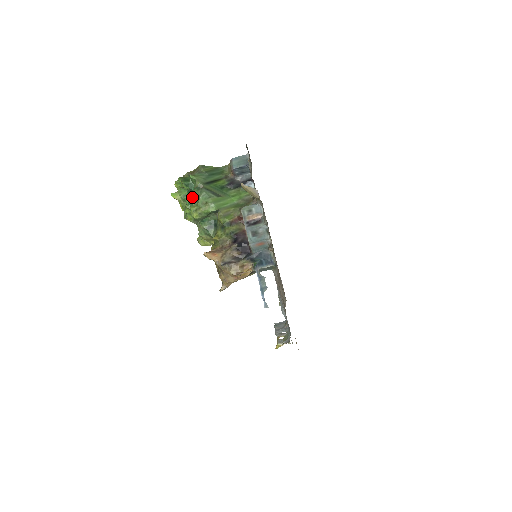
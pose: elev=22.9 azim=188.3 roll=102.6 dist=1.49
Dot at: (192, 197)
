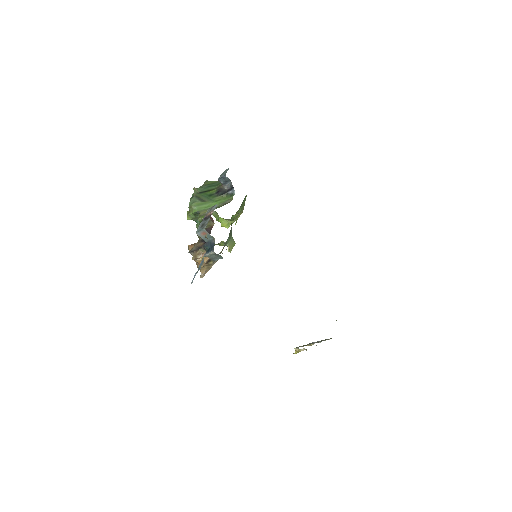
Dot at: occluded
